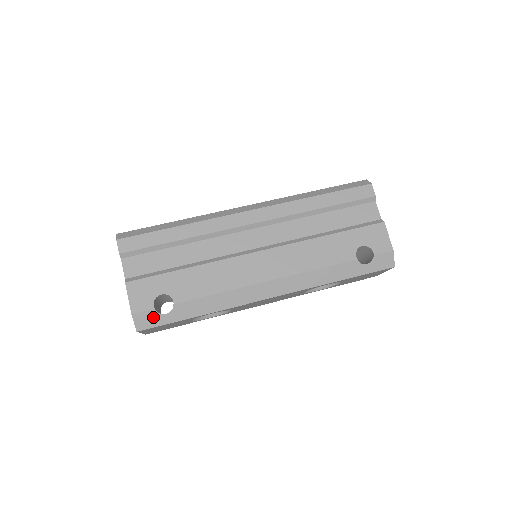
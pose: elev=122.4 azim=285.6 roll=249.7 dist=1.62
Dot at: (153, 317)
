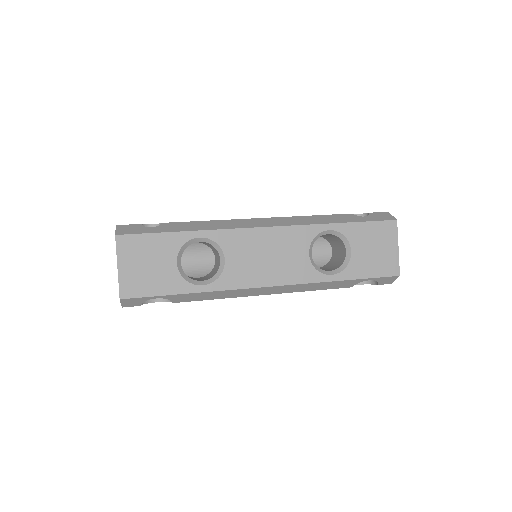
Dot at: (137, 228)
